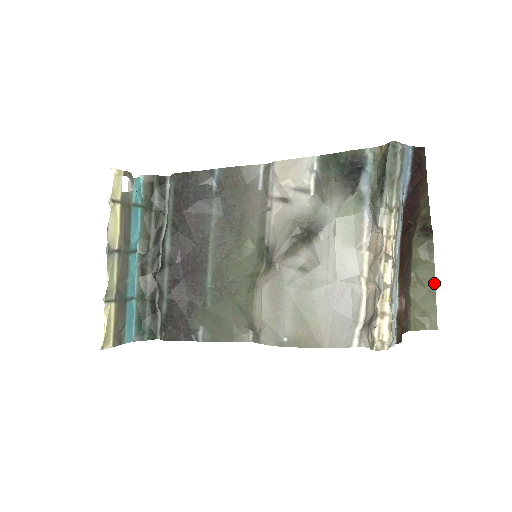
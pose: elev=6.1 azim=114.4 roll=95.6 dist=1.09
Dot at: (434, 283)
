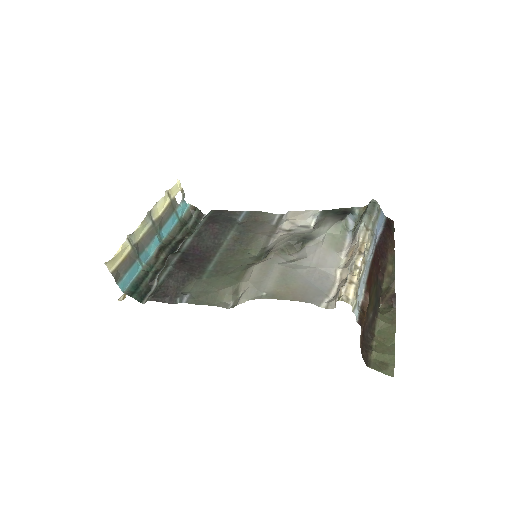
Dot at: (394, 342)
